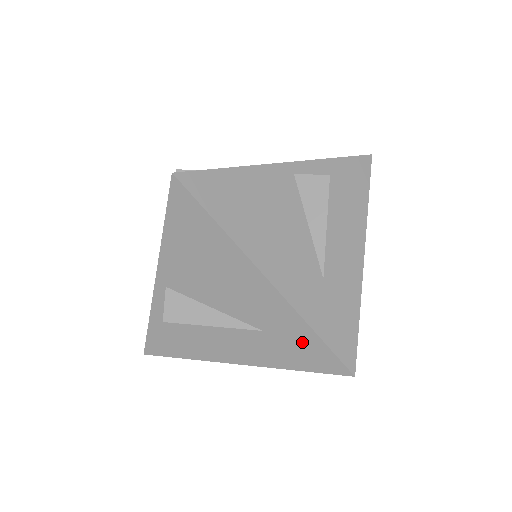
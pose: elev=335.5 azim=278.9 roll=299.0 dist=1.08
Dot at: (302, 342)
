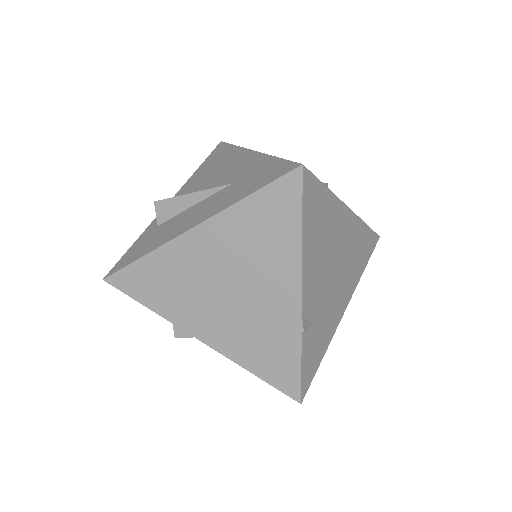
Dot at: (262, 170)
